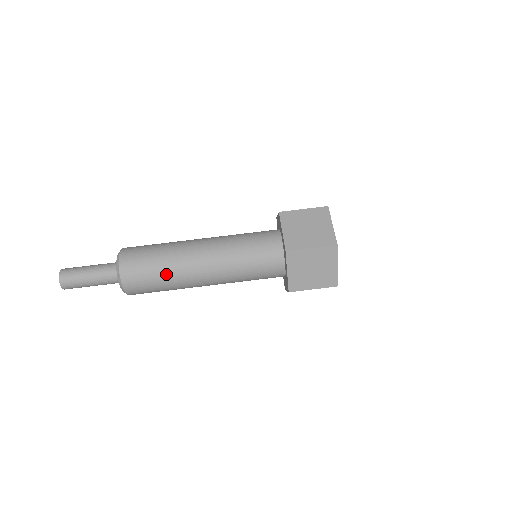
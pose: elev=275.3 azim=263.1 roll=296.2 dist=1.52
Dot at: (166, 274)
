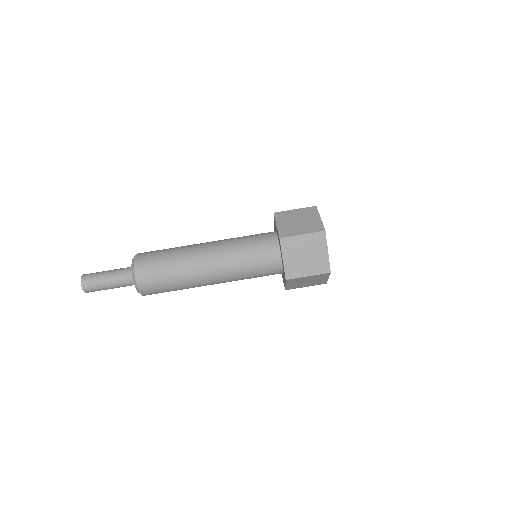
Dot at: (175, 269)
